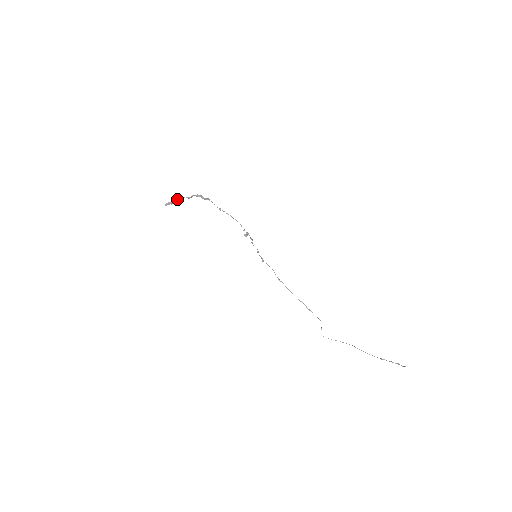
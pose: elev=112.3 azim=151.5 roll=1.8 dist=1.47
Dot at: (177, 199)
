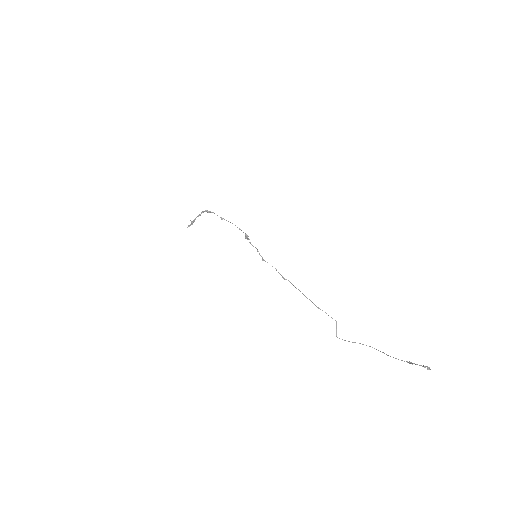
Dot at: (194, 219)
